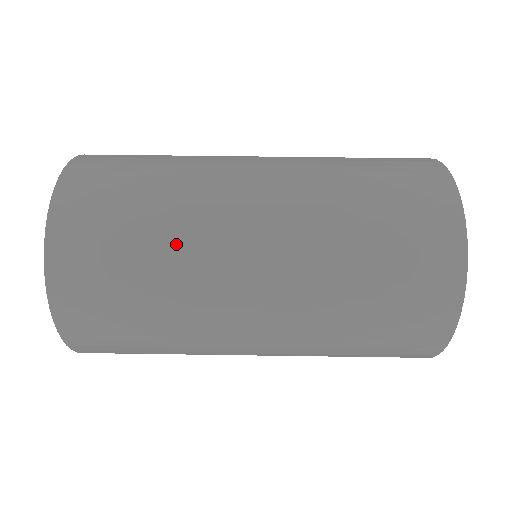
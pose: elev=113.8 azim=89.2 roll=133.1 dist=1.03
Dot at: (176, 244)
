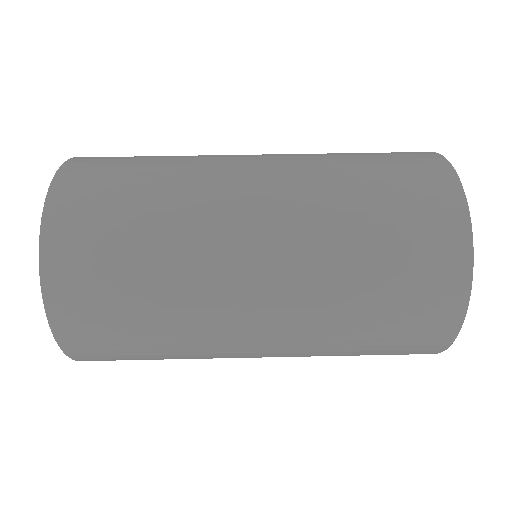
Dot at: (182, 166)
